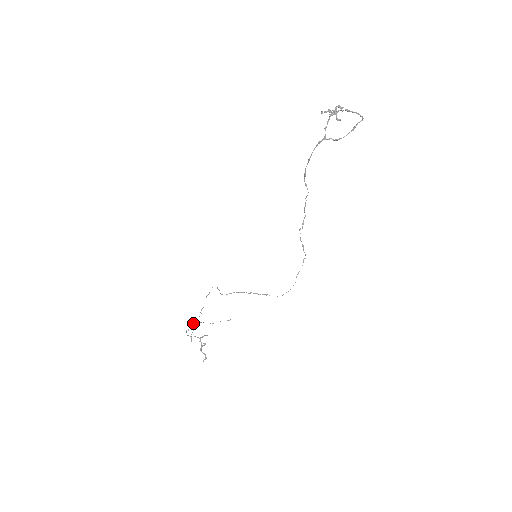
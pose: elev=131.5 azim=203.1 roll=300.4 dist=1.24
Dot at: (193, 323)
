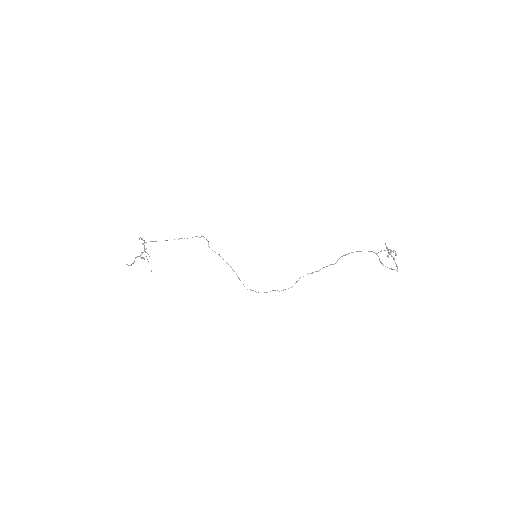
Dot at: (144, 240)
